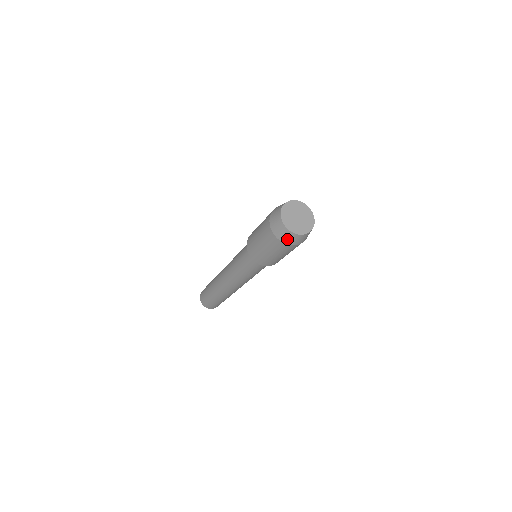
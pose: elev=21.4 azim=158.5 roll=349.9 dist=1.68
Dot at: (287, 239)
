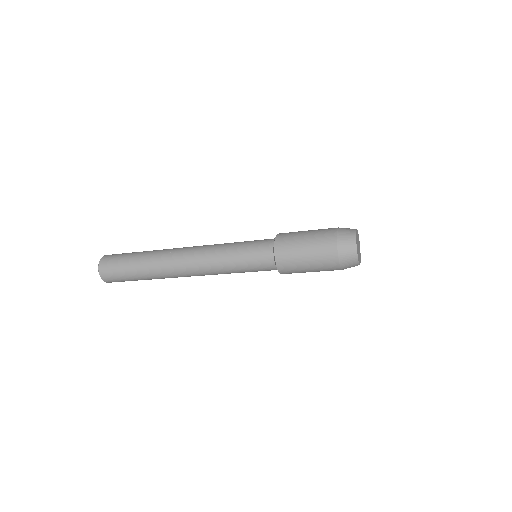
Dot at: occluded
